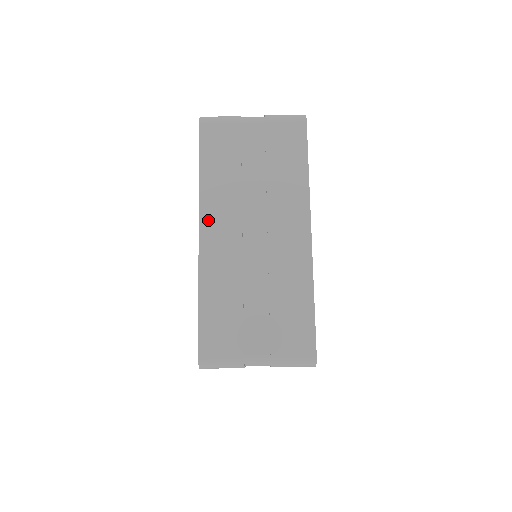
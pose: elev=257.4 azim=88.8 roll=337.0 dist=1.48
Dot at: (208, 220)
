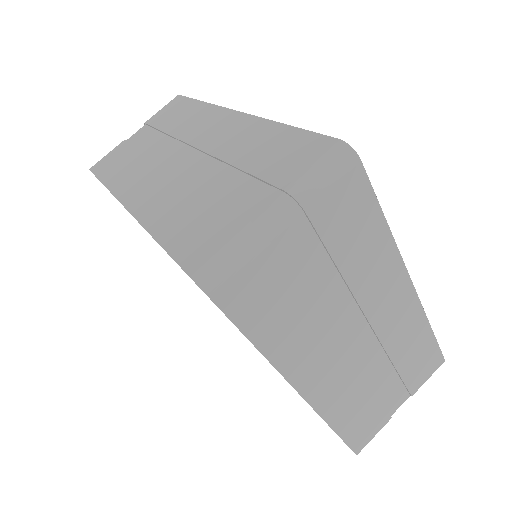
Dot at: (129, 194)
